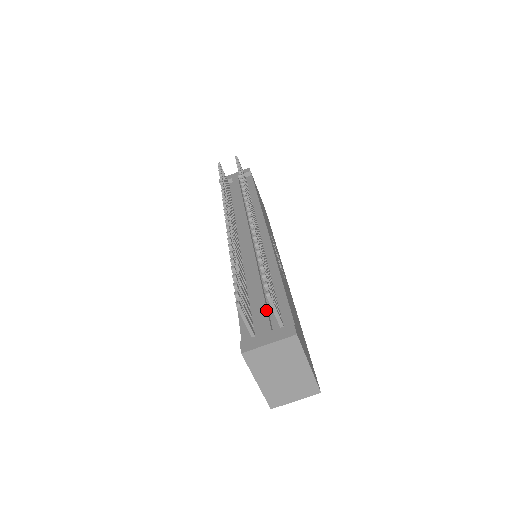
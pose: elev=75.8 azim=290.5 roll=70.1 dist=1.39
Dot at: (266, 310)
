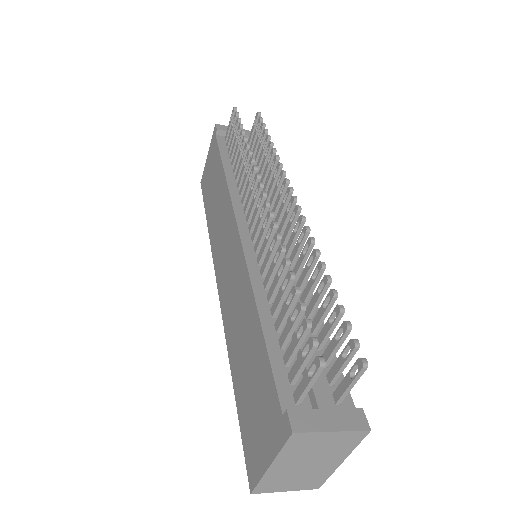
Dot at: occluded
